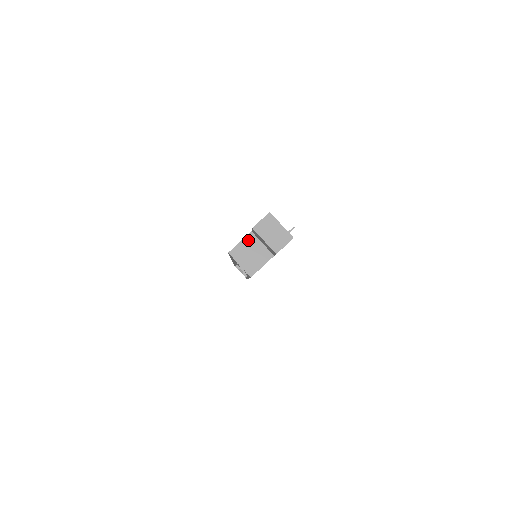
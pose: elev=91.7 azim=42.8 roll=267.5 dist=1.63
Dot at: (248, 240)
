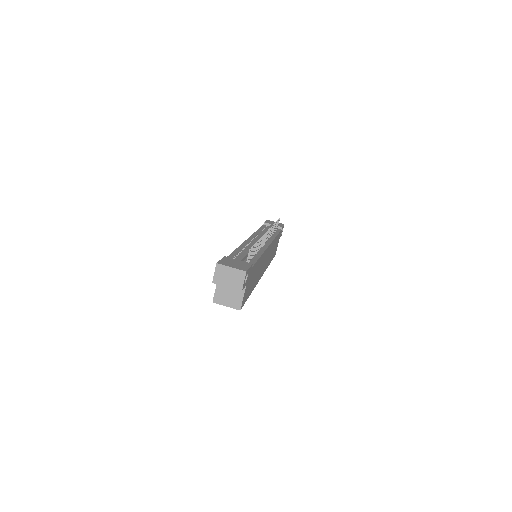
Dot at: (220, 285)
